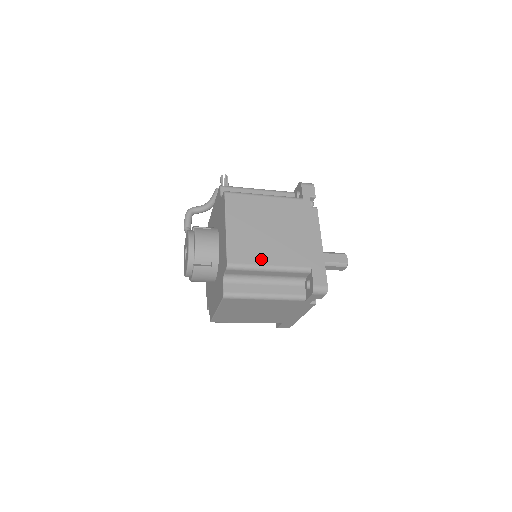
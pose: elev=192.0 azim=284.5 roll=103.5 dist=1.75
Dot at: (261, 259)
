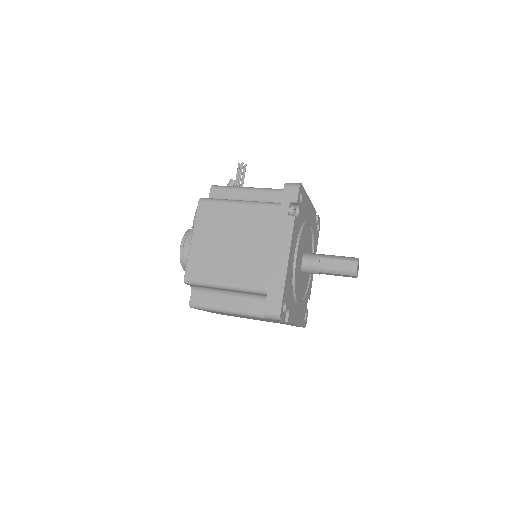
Dot at: (217, 276)
